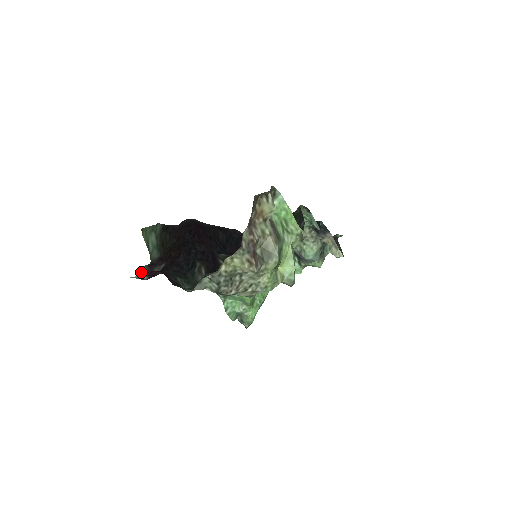
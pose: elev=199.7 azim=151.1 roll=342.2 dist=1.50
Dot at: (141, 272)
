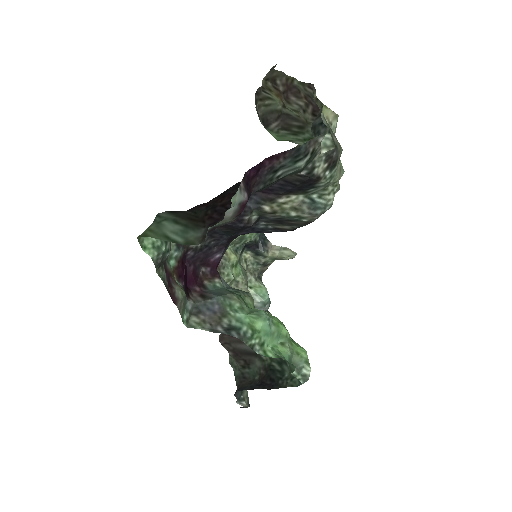
Dot at: (219, 222)
